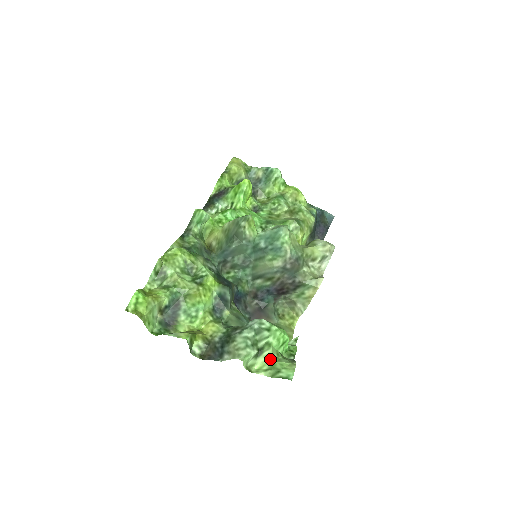
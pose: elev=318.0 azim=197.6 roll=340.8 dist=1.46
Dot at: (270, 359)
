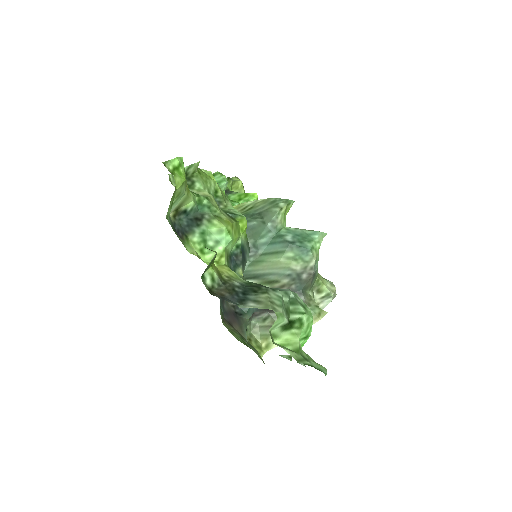
Dot at: (297, 341)
